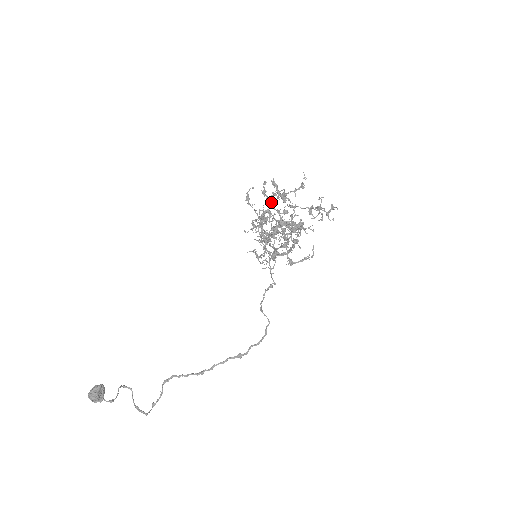
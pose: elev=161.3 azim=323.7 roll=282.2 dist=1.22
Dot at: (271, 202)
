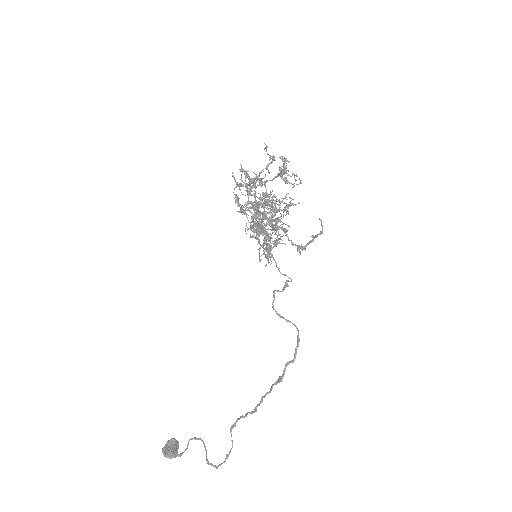
Dot at: (248, 191)
